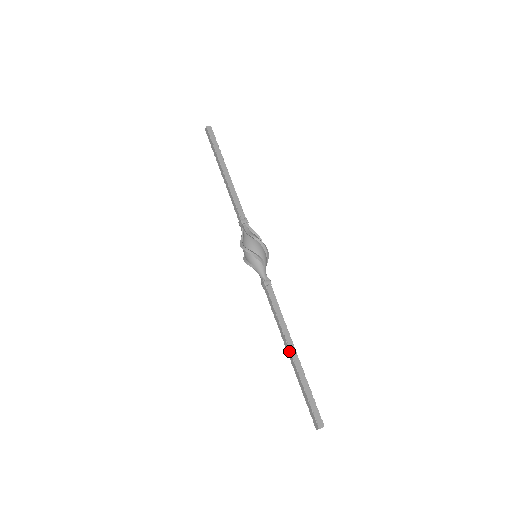
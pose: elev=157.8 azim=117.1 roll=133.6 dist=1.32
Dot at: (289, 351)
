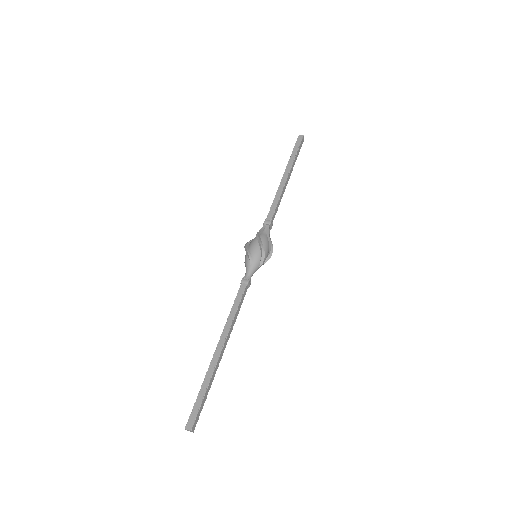
Dot at: (216, 348)
